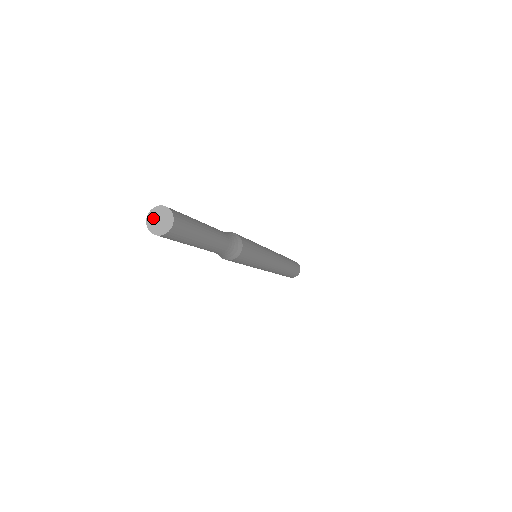
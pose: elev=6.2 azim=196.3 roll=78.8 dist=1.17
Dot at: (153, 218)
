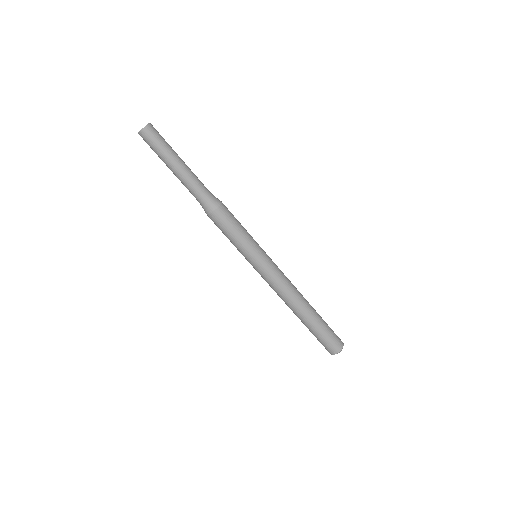
Dot at: occluded
